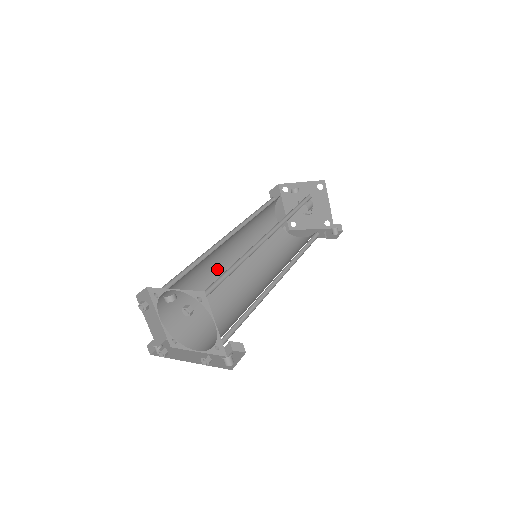
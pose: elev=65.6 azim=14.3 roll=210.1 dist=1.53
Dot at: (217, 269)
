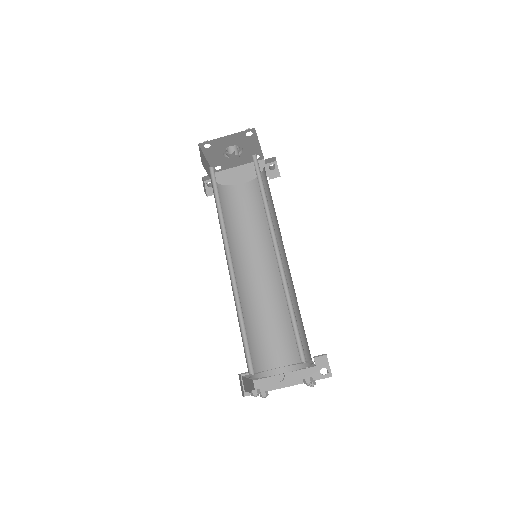
Dot at: occluded
